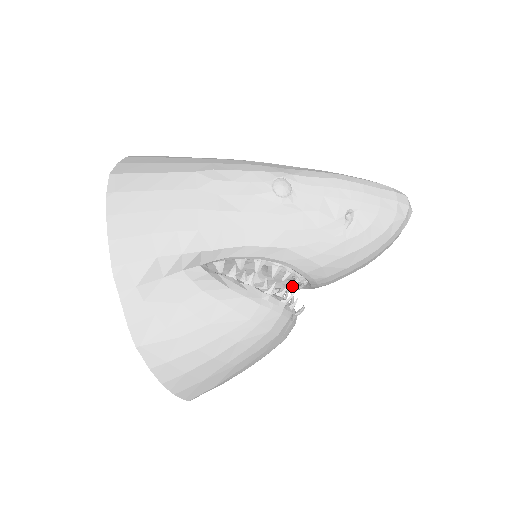
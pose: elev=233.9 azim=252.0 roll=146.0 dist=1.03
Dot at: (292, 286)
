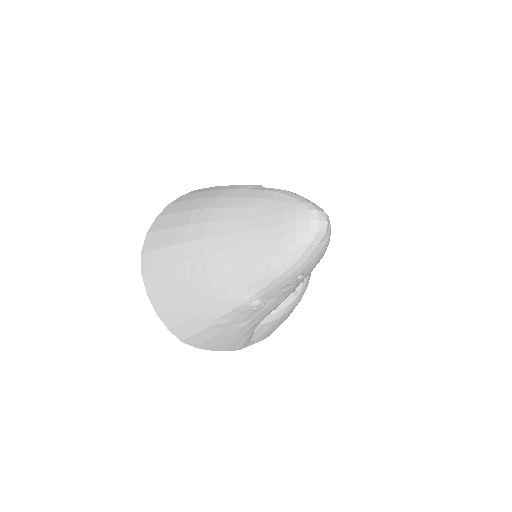
Dot at: occluded
